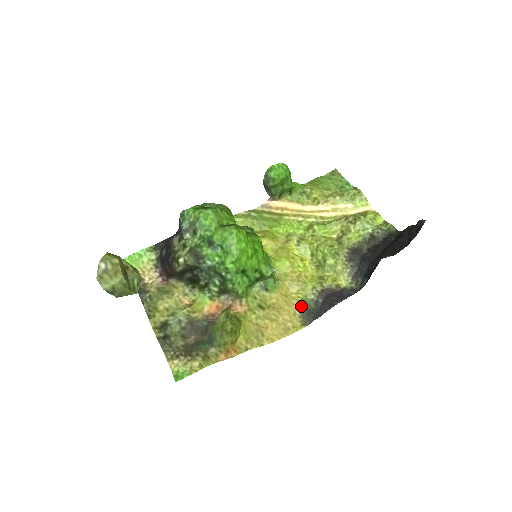
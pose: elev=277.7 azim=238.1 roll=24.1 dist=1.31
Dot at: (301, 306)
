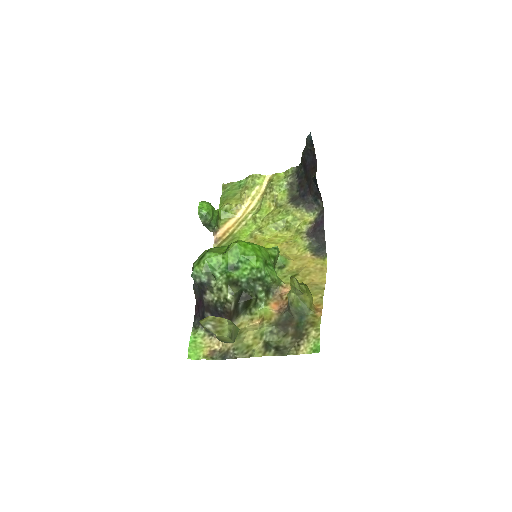
Dot at: (310, 252)
